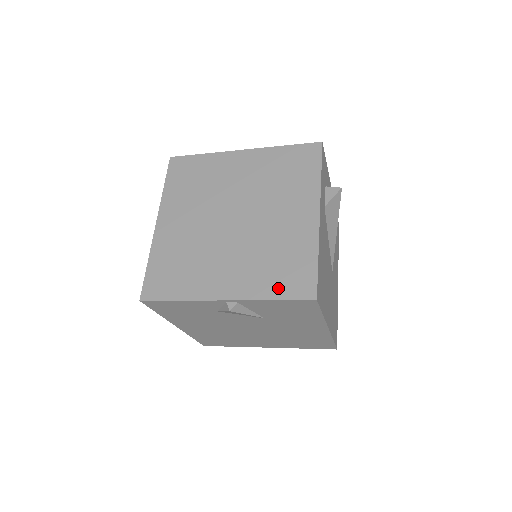
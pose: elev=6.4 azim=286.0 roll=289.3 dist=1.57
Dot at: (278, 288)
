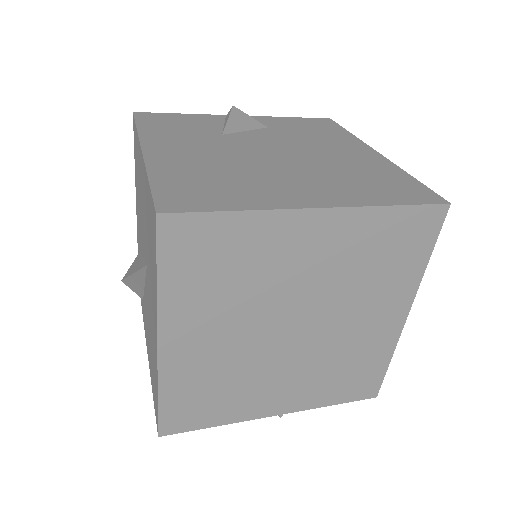
Dot at: (341, 395)
